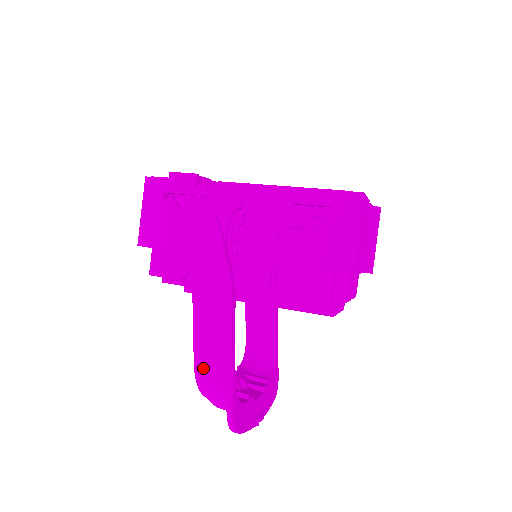
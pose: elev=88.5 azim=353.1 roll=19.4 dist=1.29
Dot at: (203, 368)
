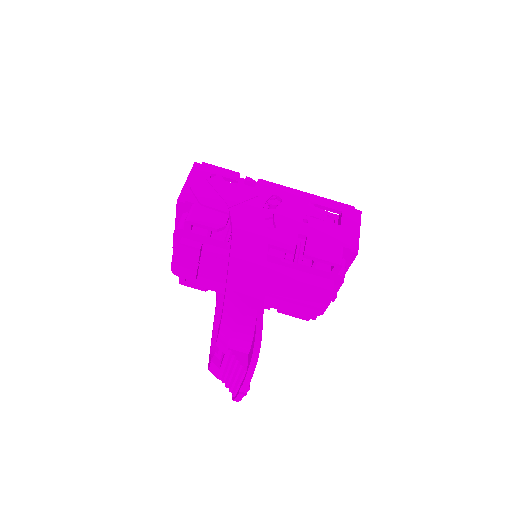
Dot at: (235, 291)
